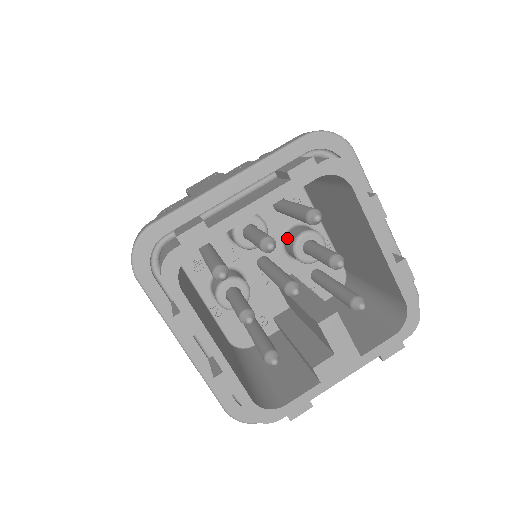
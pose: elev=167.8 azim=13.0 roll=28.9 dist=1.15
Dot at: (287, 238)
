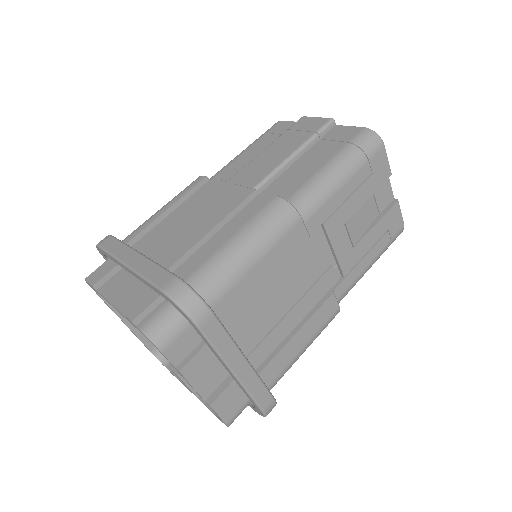
Dot at: occluded
